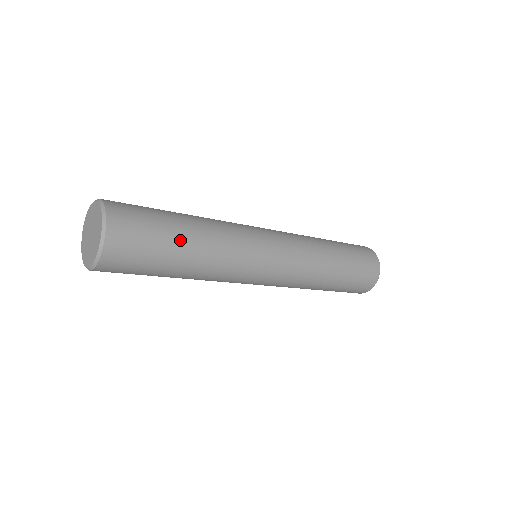
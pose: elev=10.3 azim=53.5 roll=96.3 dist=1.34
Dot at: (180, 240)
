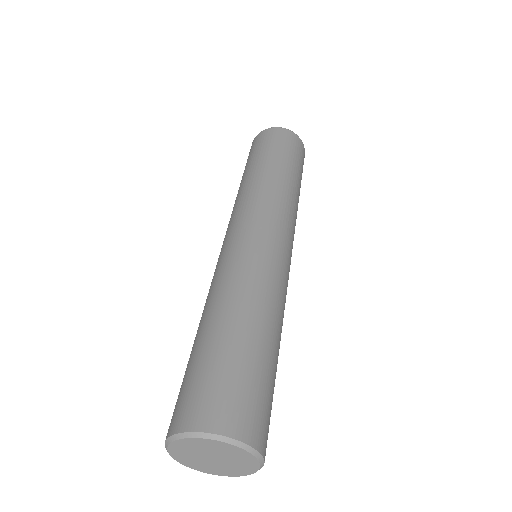
Dot at: (266, 349)
